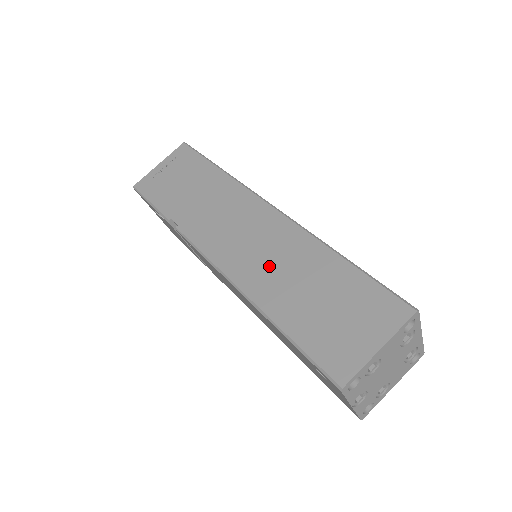
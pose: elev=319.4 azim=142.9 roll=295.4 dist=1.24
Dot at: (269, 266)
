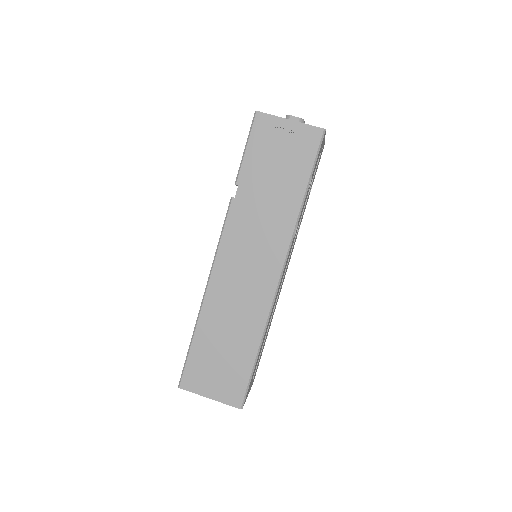
Dot at: (231, 302)
